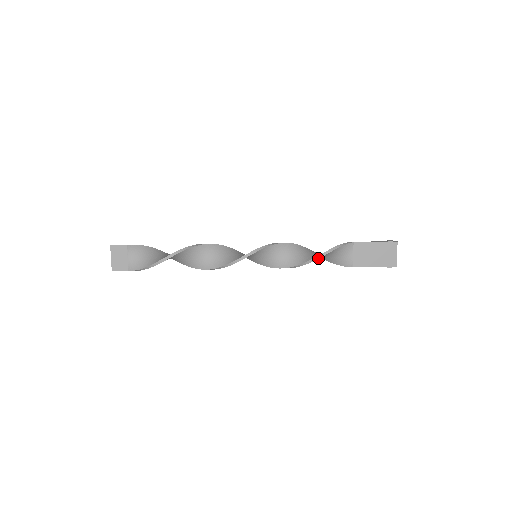
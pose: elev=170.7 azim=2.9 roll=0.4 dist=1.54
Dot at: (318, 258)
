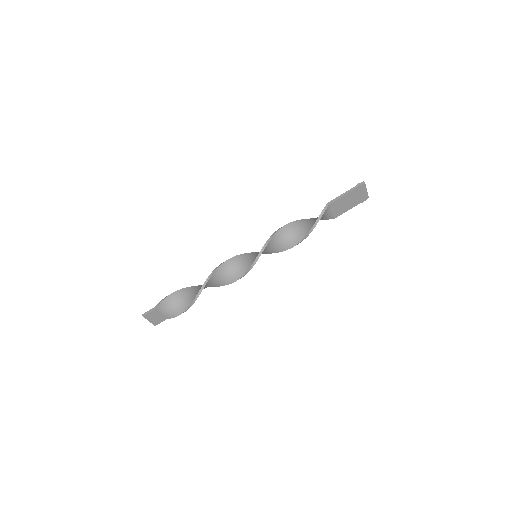
Dot at: (307, 236)
